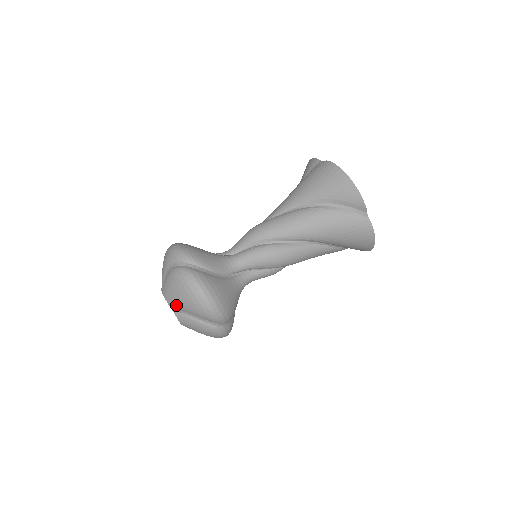
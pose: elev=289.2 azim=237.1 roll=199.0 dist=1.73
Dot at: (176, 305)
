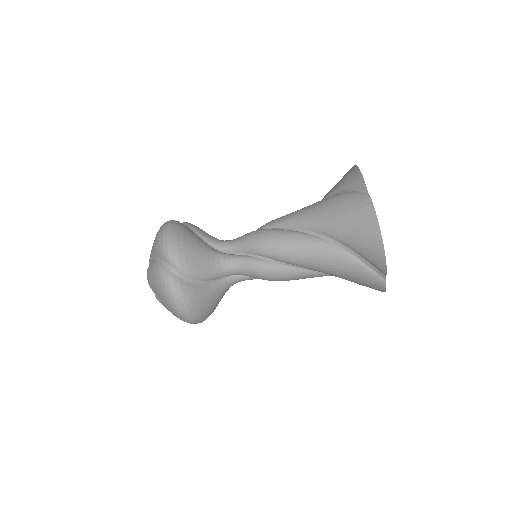
Dot at: occluded
